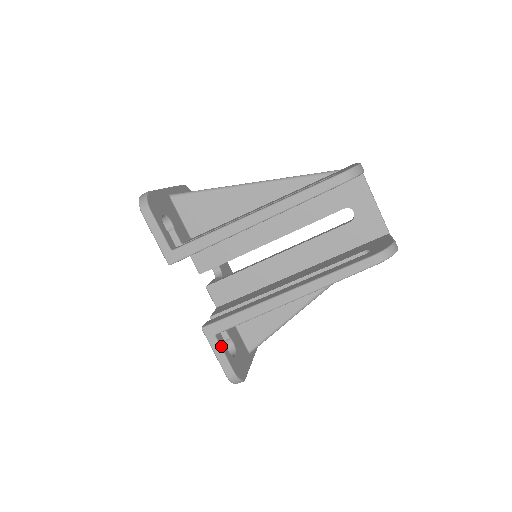
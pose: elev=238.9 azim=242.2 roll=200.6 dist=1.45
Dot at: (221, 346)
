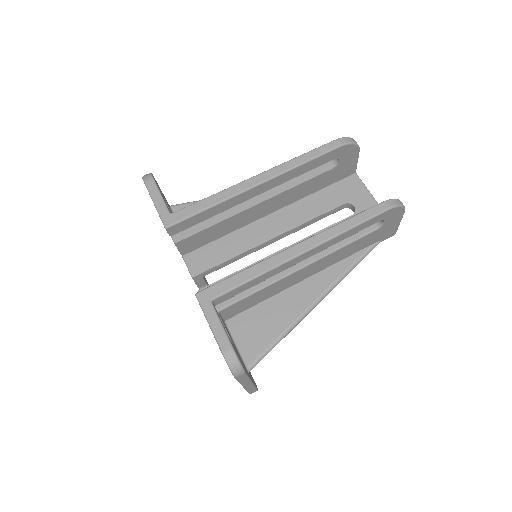
Dot at: (218, 315)
